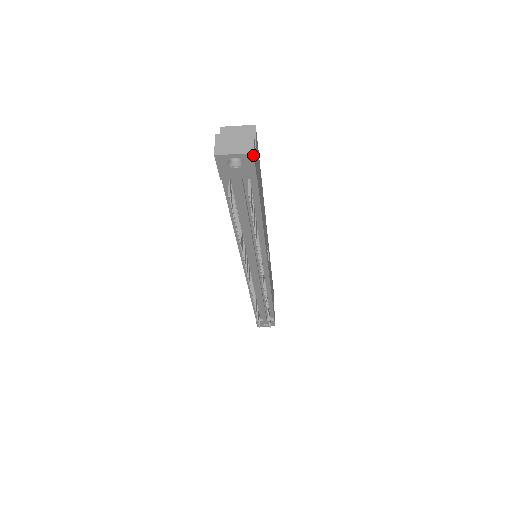
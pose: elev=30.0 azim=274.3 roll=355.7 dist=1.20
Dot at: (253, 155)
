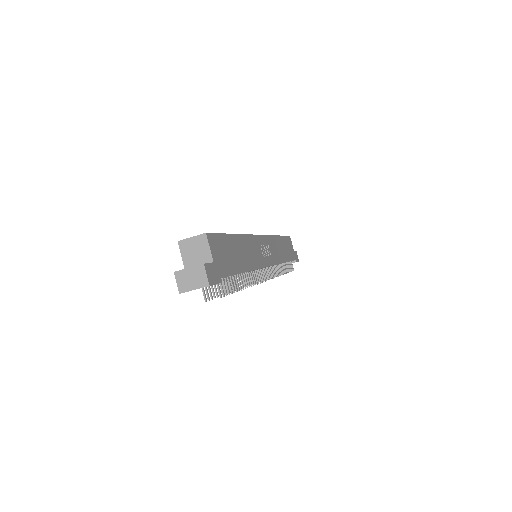
Dot at: occluded
